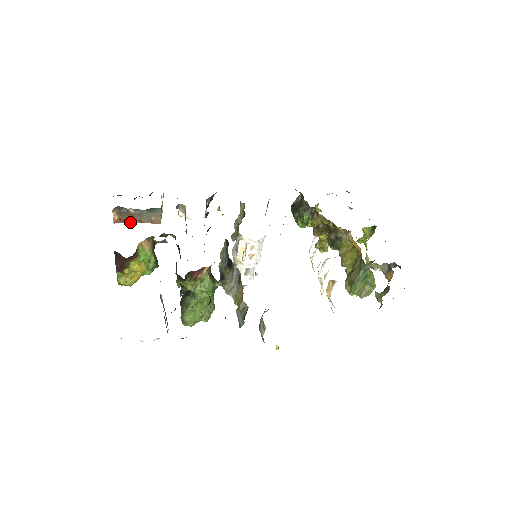
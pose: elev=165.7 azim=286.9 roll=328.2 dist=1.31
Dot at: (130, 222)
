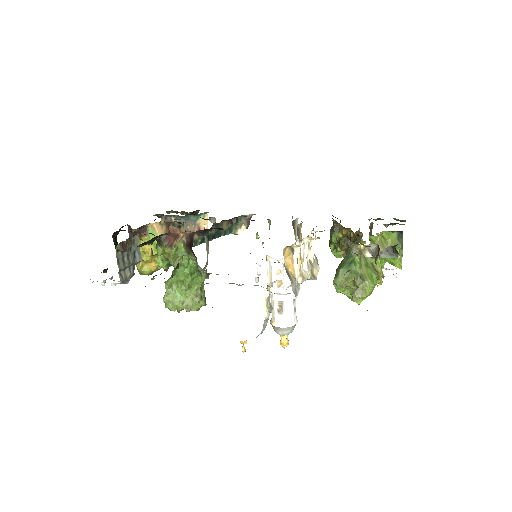
Dot at: (173, 232)
